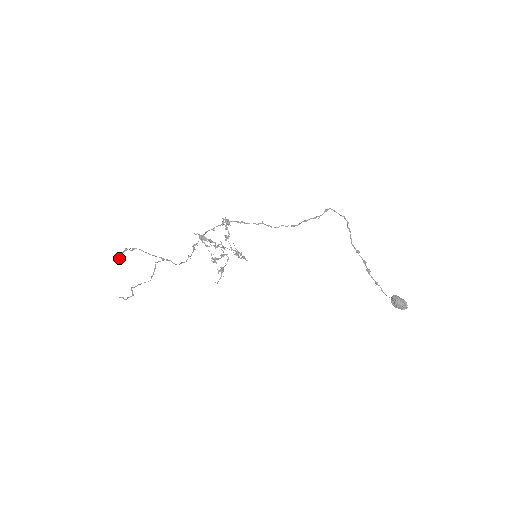
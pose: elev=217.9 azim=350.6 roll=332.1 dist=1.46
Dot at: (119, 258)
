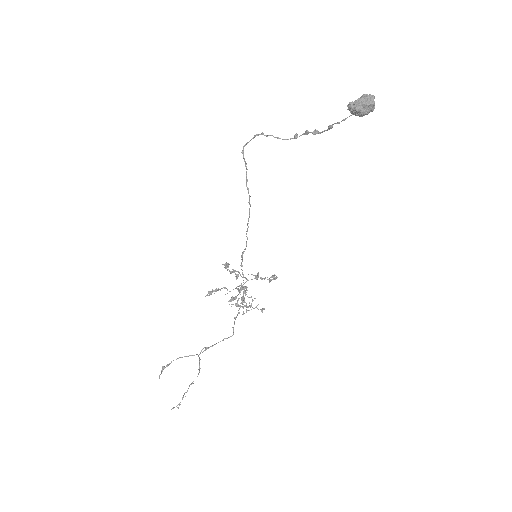
Dot at: (159, 378)
